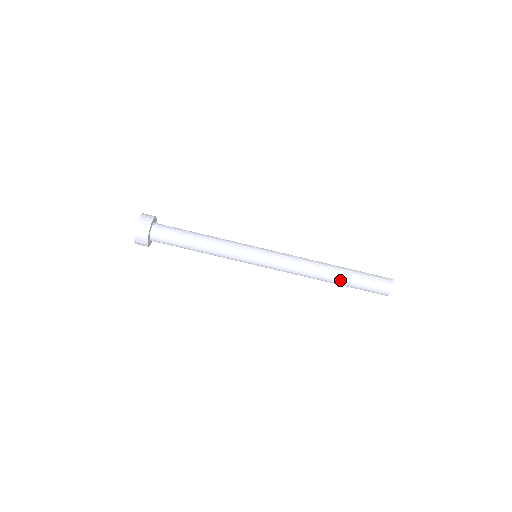
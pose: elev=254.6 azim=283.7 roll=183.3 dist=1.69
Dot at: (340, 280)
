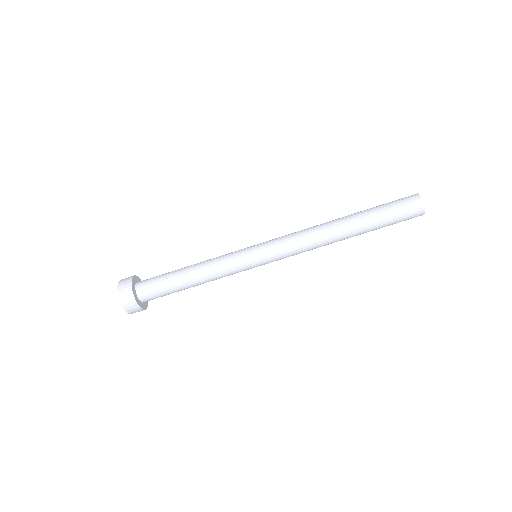
Dot at: (359, 232)
